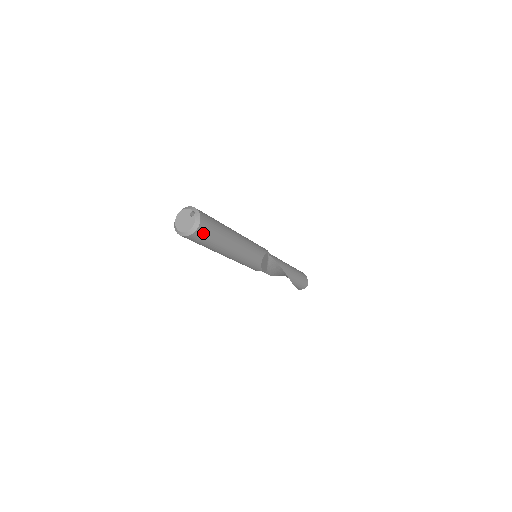
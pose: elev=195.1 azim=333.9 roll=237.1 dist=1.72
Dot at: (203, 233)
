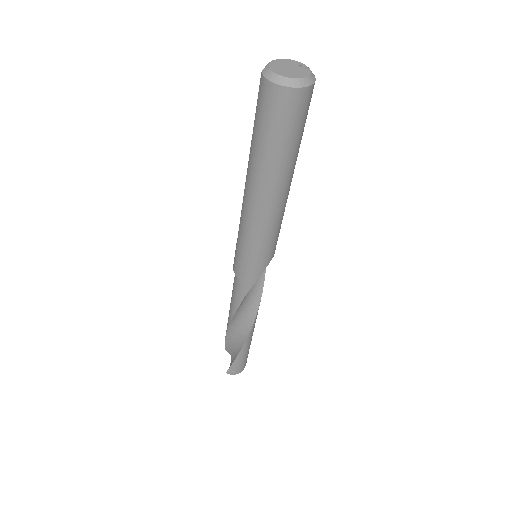
Dot at: (304, 106)
